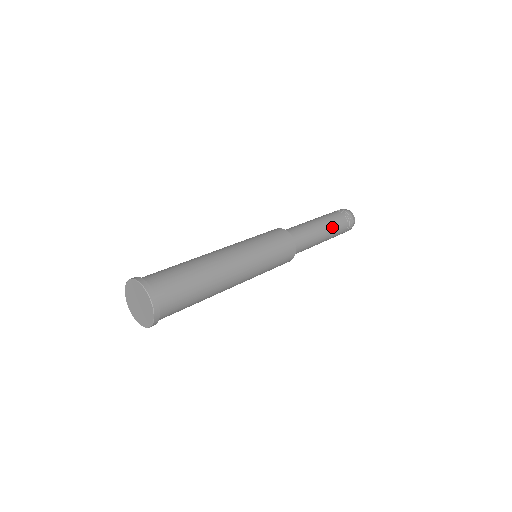
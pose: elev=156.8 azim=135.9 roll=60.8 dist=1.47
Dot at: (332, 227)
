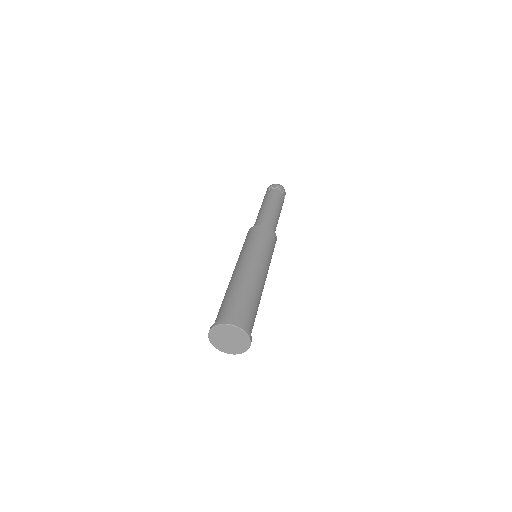
Dot at: (281, 206)
